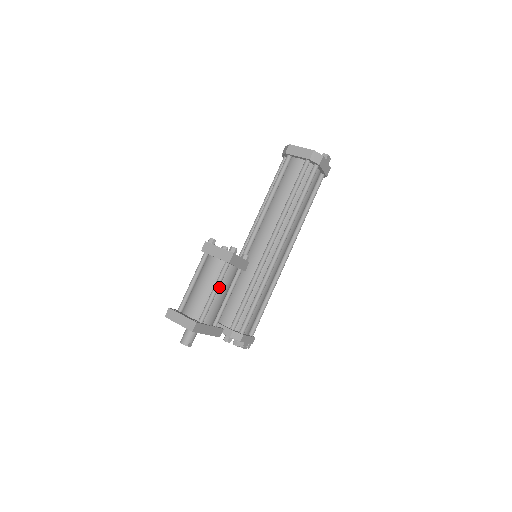
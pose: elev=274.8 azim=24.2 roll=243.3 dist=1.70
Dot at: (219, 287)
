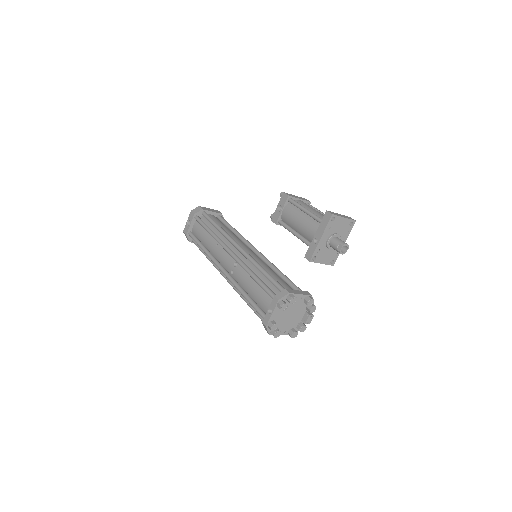
Dot at: occluded
